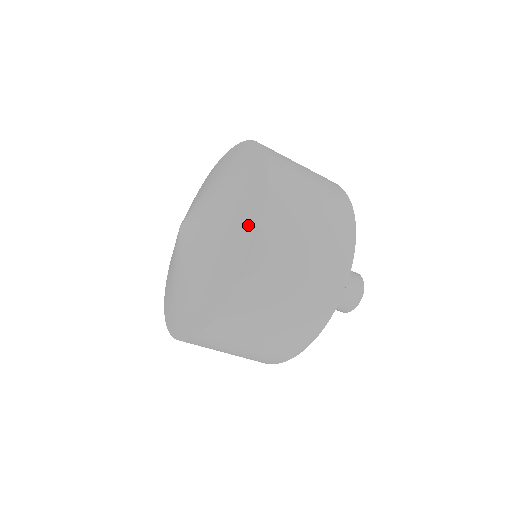
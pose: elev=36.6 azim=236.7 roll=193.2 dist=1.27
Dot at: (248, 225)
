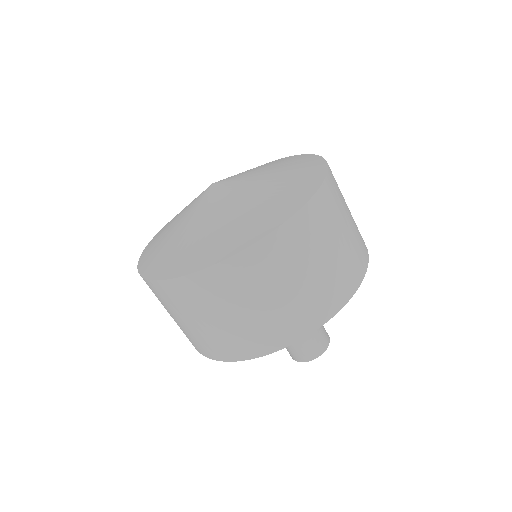
Dot at: (303, 189)
